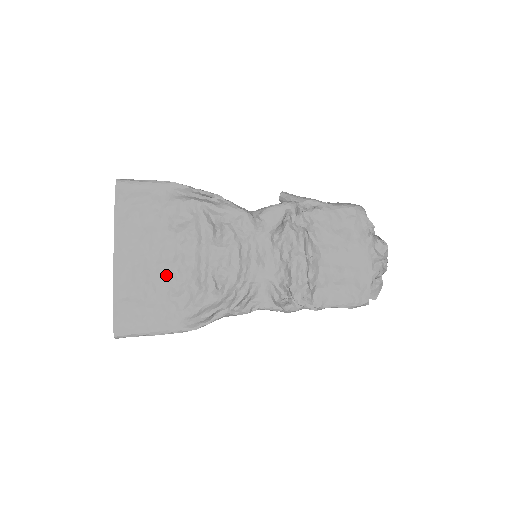
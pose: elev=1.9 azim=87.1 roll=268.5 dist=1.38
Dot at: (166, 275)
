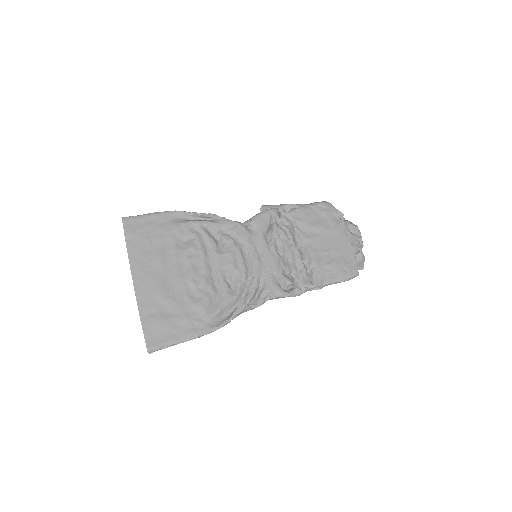
Dot at: (183, 286)
